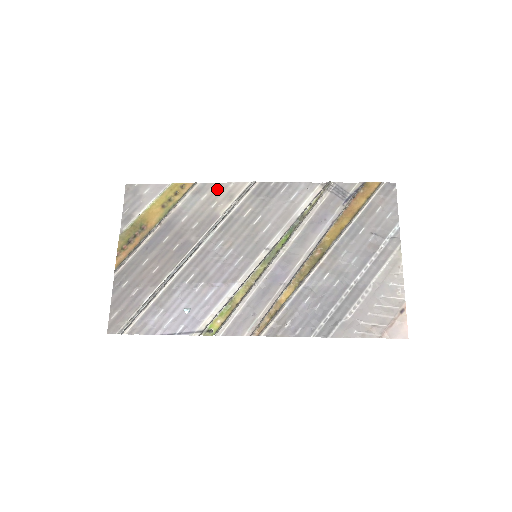
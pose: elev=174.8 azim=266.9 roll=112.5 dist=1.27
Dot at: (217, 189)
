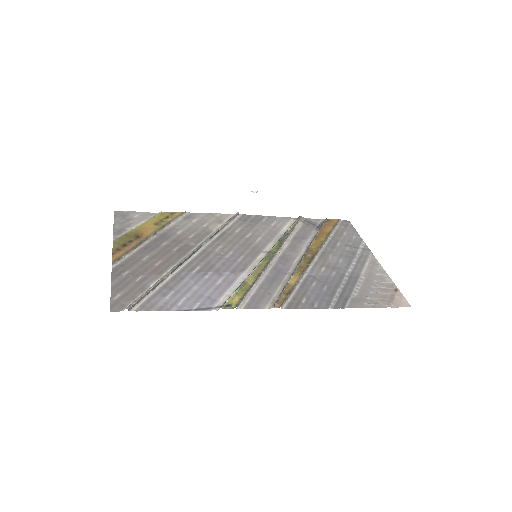
Dot at: (206, 216)
